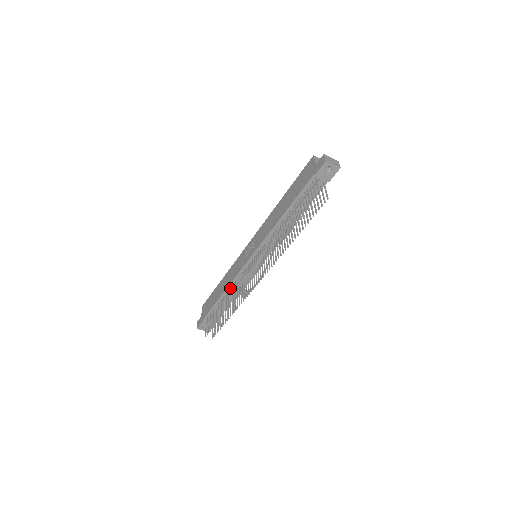
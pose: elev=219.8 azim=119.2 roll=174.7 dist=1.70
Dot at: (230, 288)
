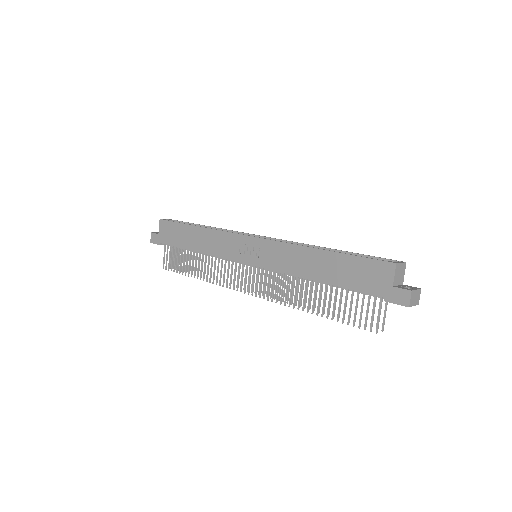
Dot at: (209, 255)
